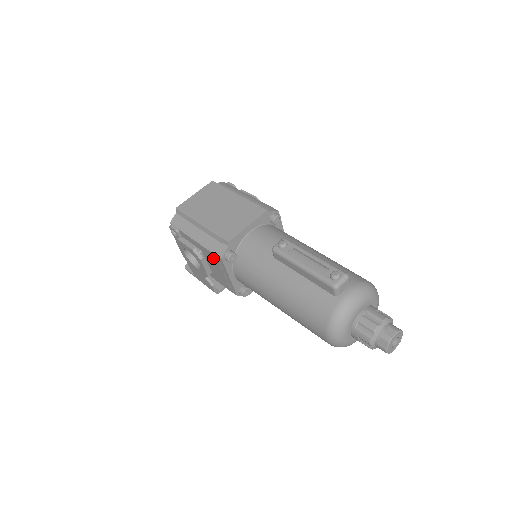
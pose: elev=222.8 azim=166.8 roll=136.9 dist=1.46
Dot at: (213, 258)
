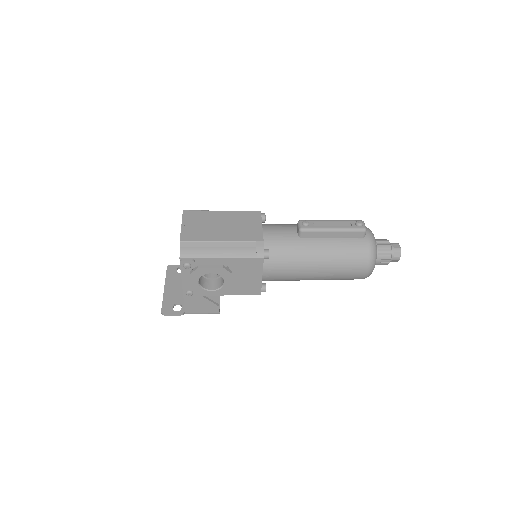
Dot at: (247, 265)
